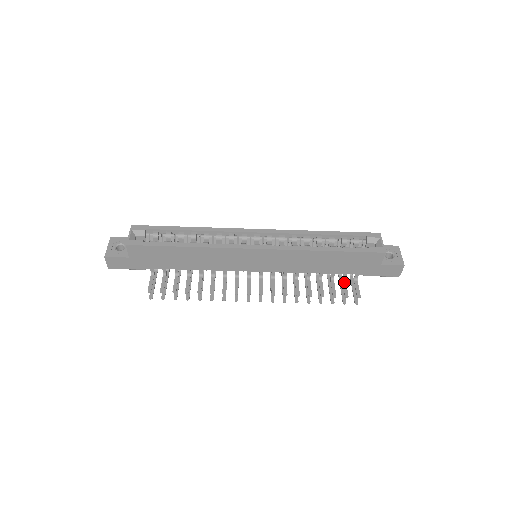
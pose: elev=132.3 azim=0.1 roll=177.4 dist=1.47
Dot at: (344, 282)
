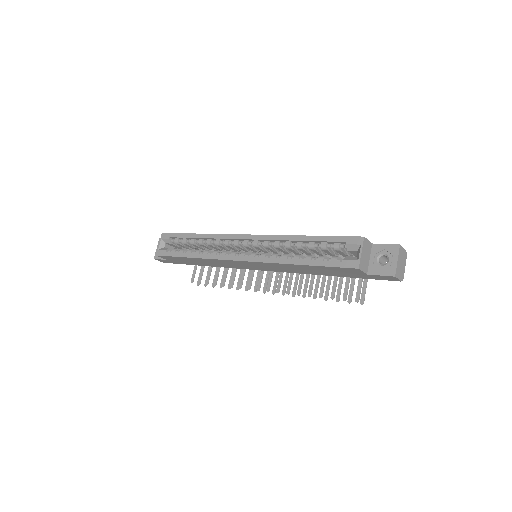
Dot at: (347, 280)
